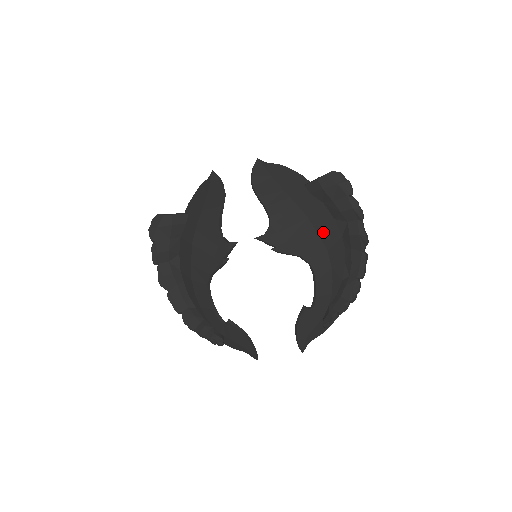
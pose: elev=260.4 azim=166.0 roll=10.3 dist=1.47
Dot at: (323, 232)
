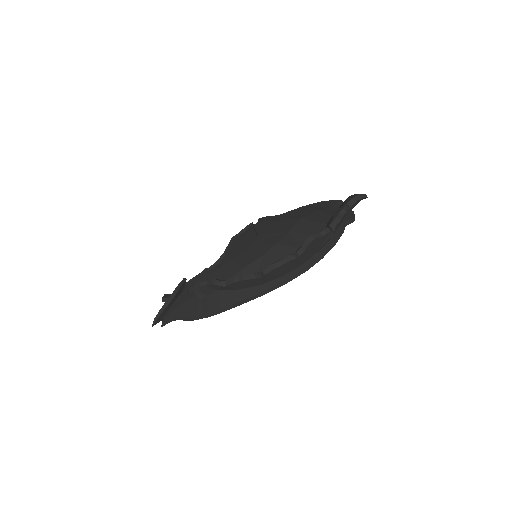
Dot at: (297, 233)
